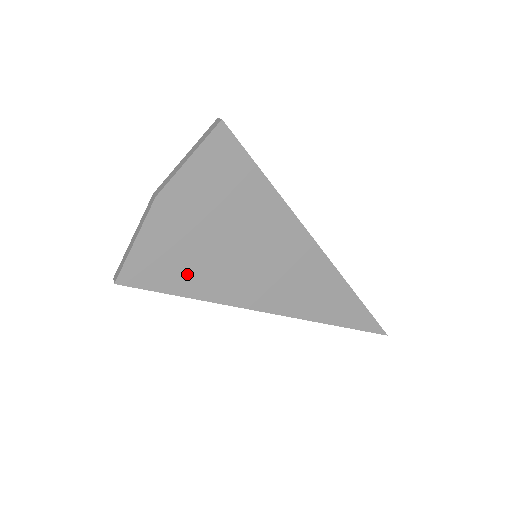
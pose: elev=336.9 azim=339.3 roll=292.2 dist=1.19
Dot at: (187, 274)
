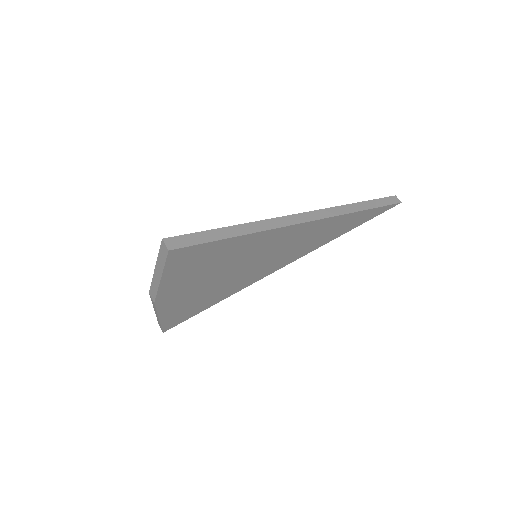
Dot at: (209, 299)
